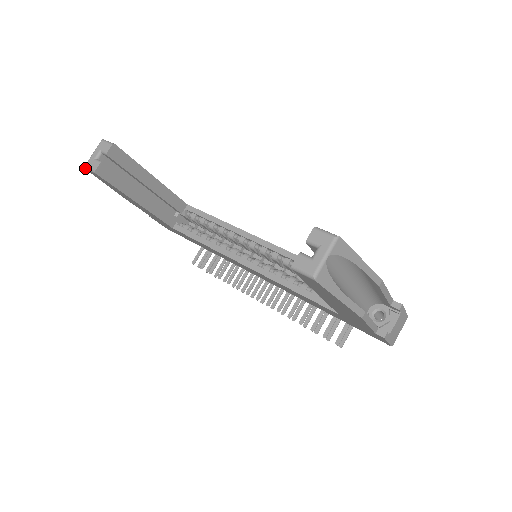
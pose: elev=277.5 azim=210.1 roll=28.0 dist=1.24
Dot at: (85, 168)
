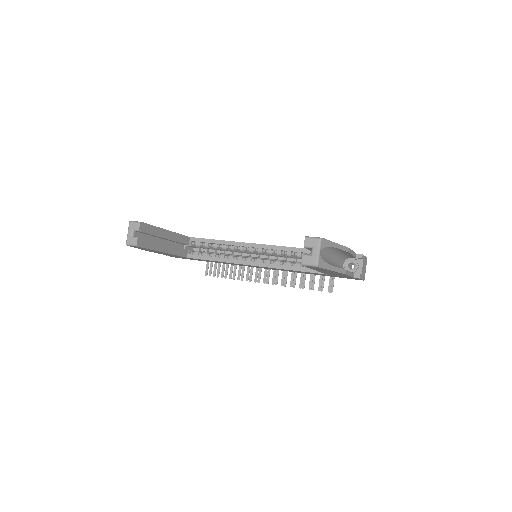
Dot at: (127, 245)
